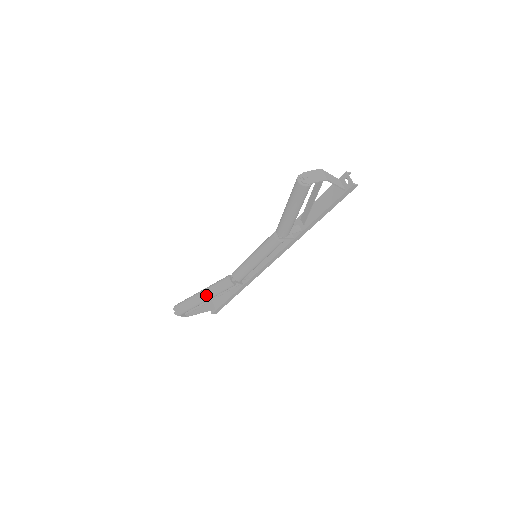
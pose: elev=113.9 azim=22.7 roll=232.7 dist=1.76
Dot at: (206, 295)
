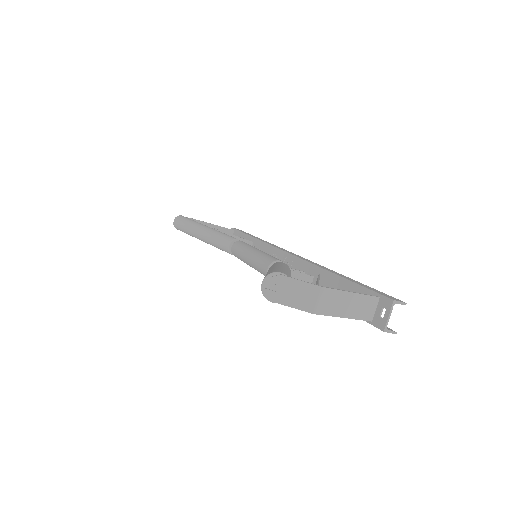
Dot at: (202, 237)
